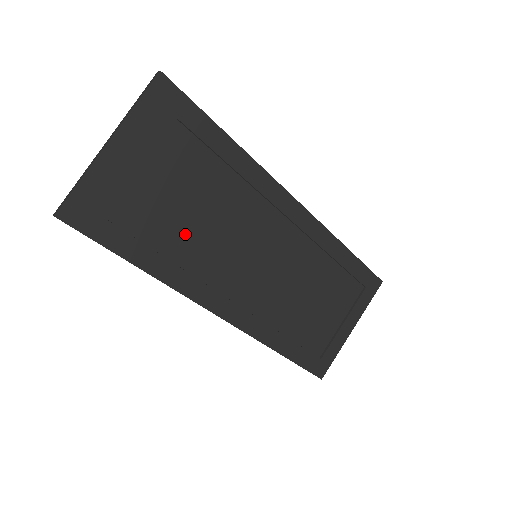
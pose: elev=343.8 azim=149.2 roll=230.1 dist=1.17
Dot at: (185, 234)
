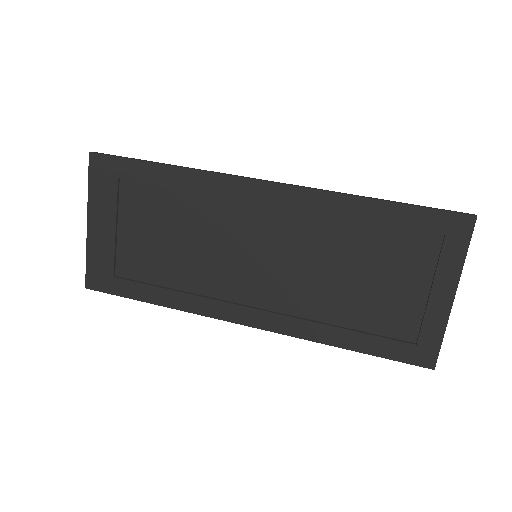
Dot at: (177, 263)
